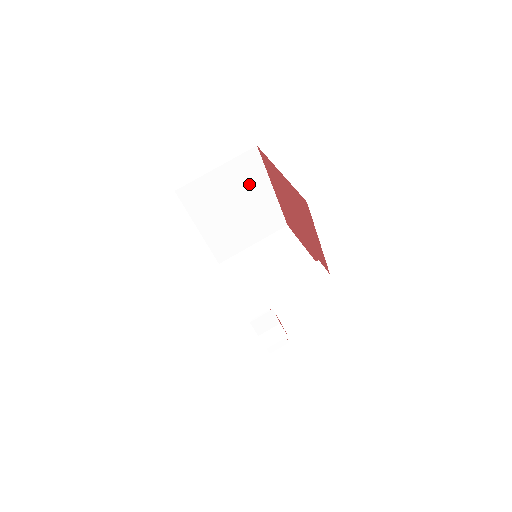
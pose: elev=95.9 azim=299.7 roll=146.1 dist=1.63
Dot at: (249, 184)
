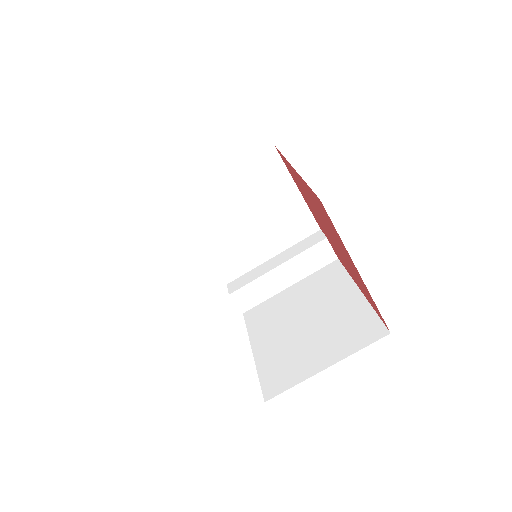
Dot at: occluded
